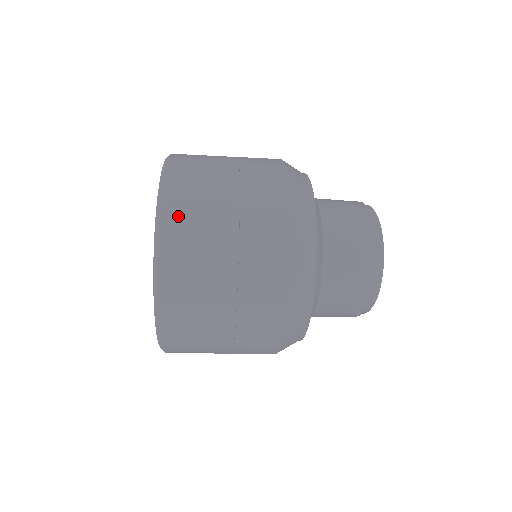
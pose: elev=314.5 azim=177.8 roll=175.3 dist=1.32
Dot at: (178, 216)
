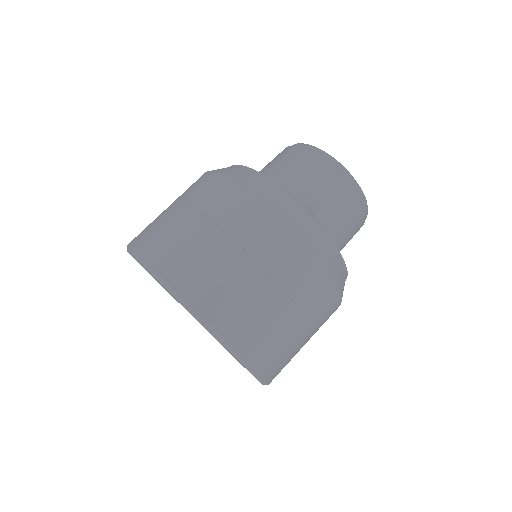
Dot at: (187, 278)
